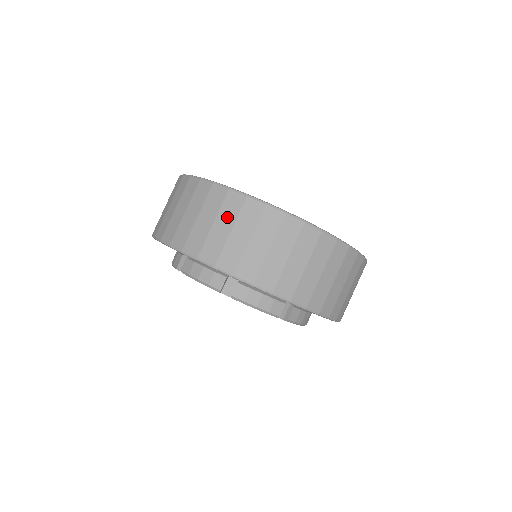
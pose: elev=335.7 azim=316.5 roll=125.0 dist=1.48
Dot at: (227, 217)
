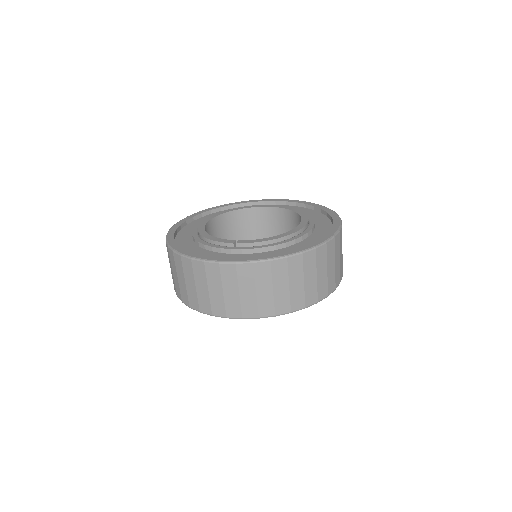
Dot at: (264, 282)
